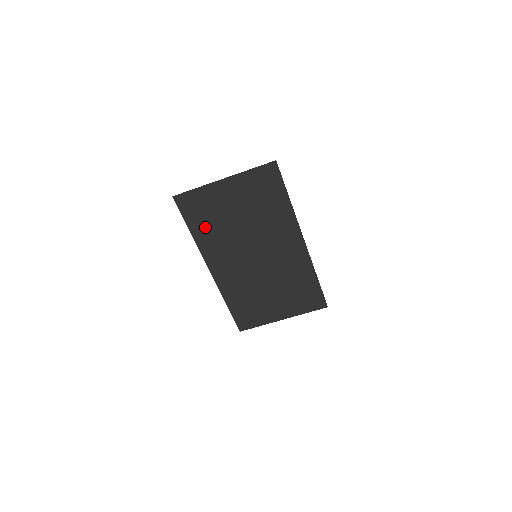
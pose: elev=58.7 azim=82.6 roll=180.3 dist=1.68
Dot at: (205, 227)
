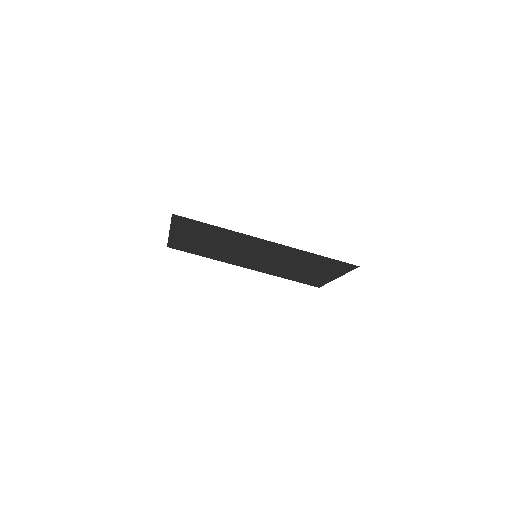
Dot at: (205, 253)
